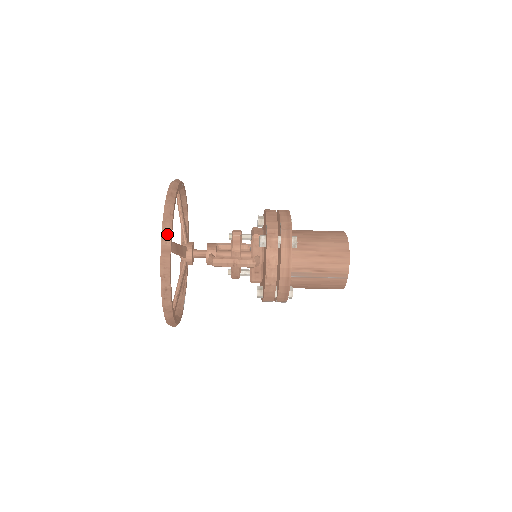
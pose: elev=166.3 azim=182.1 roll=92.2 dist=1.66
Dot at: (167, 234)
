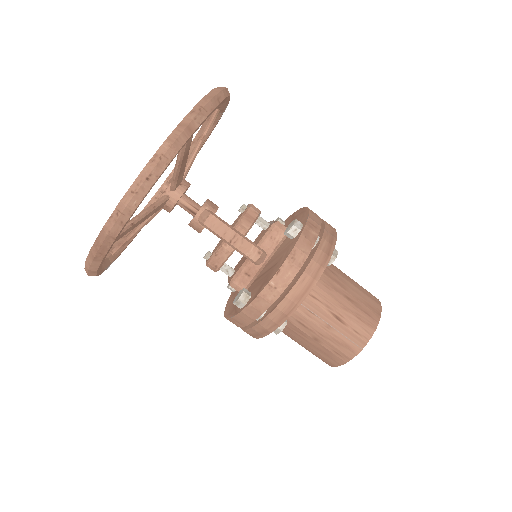
Dot at: (203, 111)
